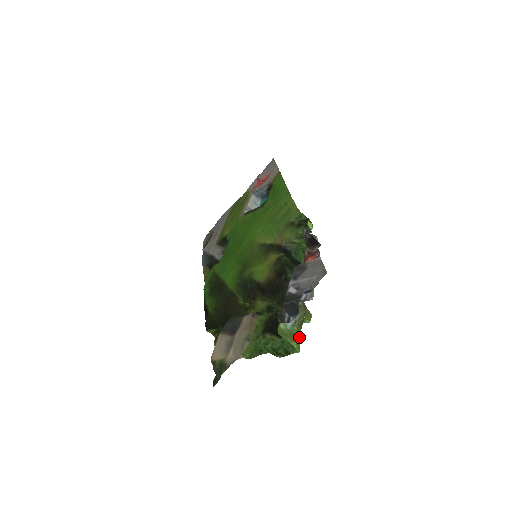
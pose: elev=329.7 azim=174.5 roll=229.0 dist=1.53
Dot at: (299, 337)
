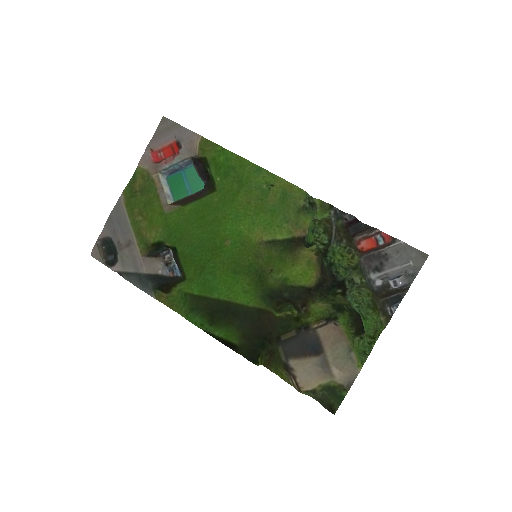
Dot at: (379, 318)
